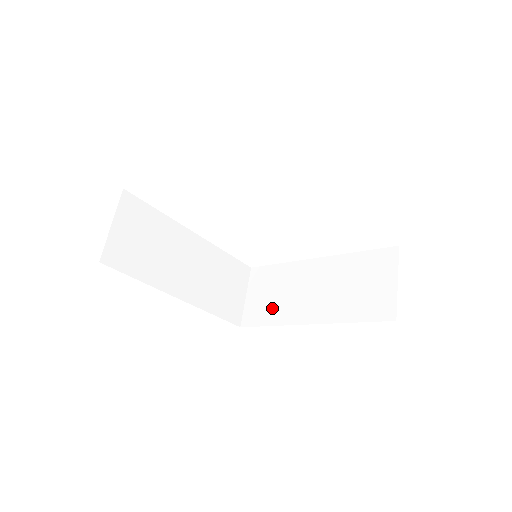
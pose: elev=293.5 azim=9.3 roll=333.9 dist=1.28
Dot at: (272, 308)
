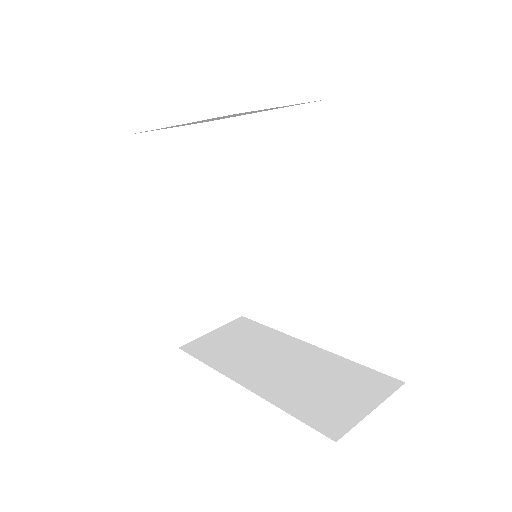
Dot at: (223, 352)
